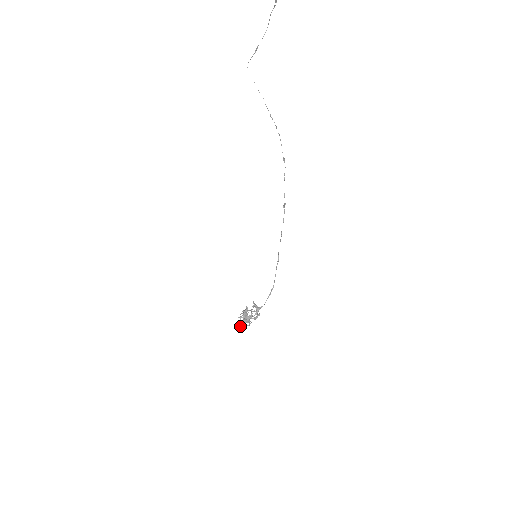
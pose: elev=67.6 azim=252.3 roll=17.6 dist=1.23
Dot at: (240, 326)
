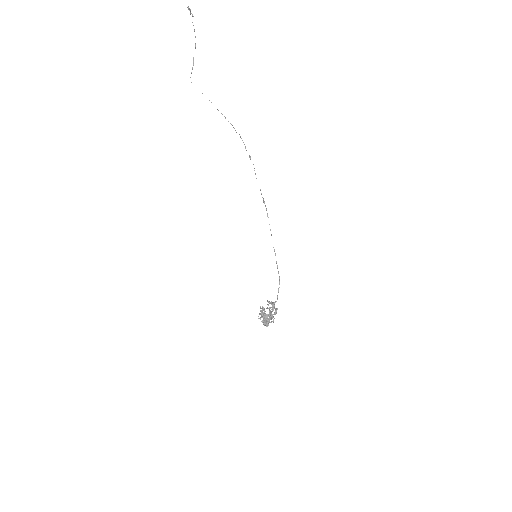
Dot at: (265, 325)
